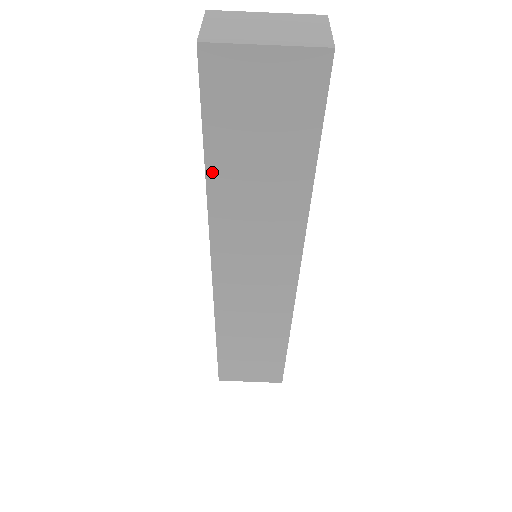
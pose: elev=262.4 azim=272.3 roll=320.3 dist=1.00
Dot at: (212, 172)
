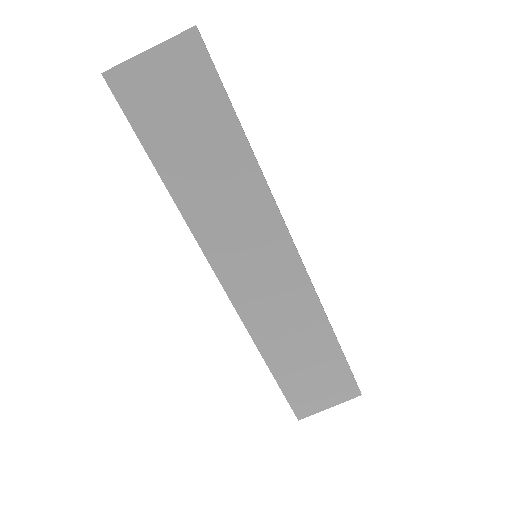
Dot at: (167, 177)
